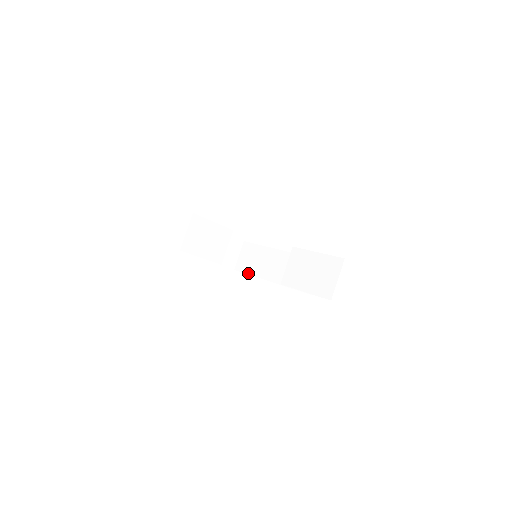
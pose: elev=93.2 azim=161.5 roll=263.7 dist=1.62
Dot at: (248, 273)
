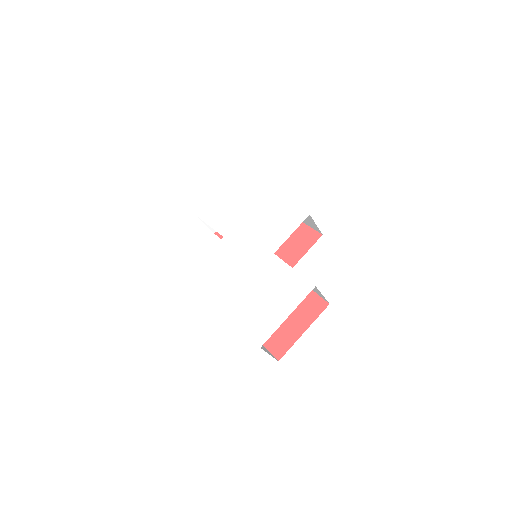
Dot at: occluded
